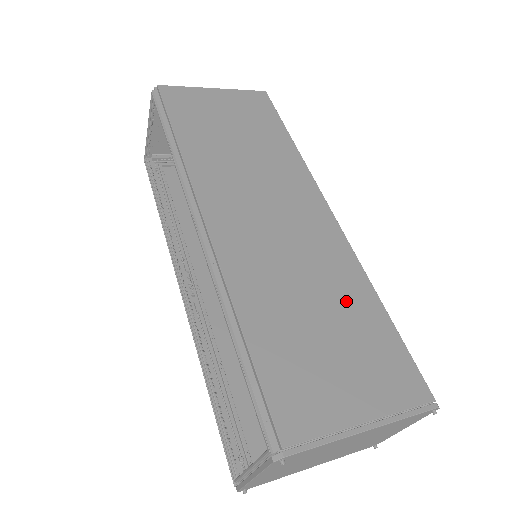
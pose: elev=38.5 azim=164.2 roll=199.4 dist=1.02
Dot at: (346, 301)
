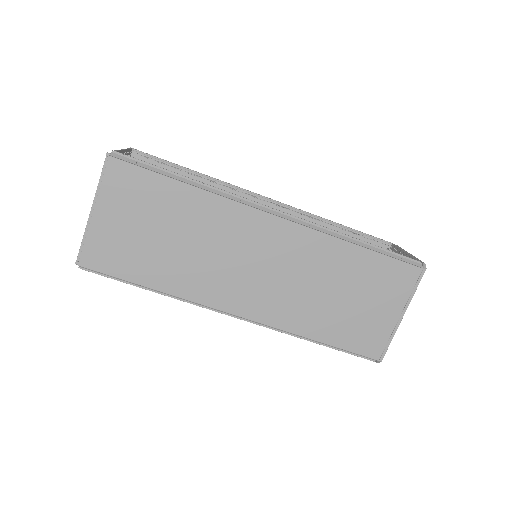
Dot at: (342, 269)
